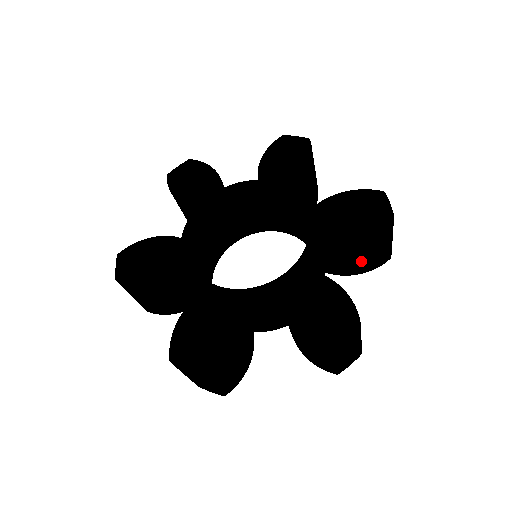
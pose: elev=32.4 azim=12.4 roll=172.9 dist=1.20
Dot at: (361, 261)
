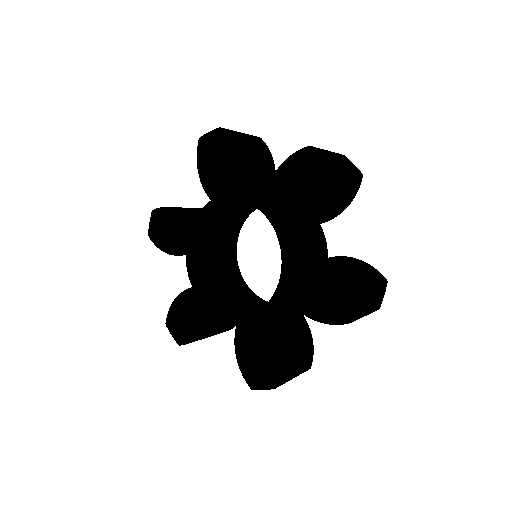
Dot at: occluded
